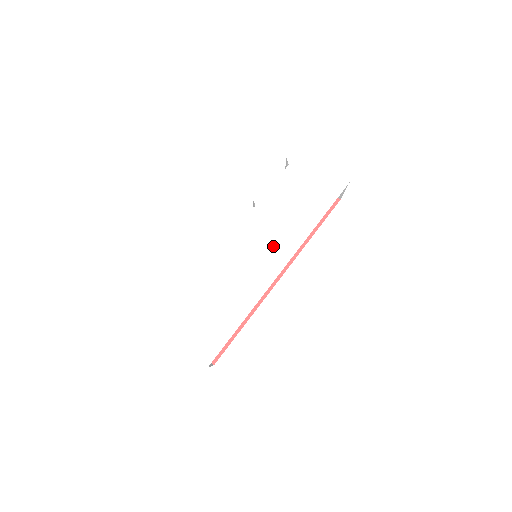
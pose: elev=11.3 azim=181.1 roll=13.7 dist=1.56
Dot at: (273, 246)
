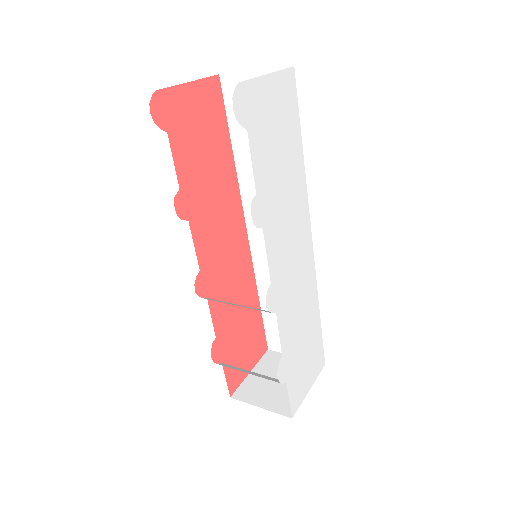
Dot at: (297, 234)
